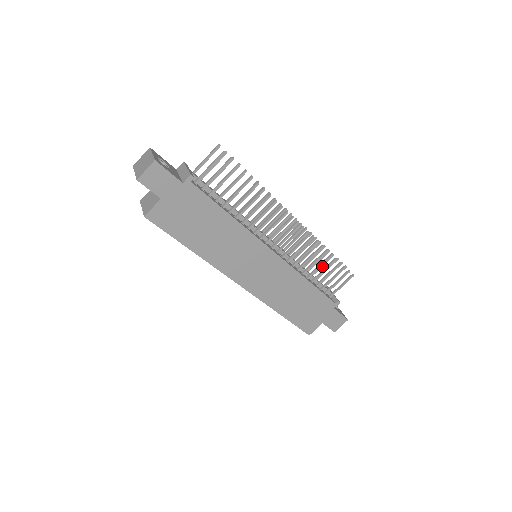
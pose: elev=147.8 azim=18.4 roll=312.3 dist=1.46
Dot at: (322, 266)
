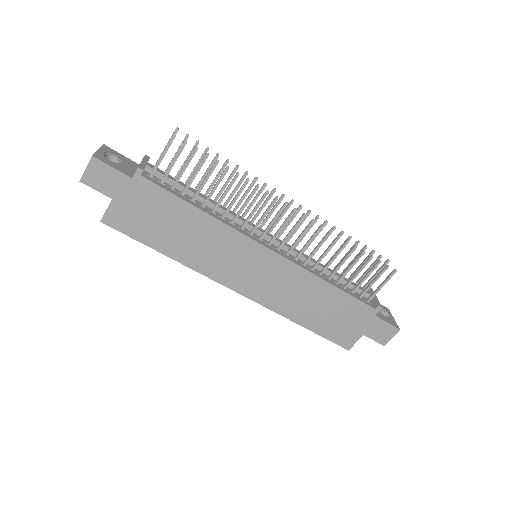
Dot at: occluded
